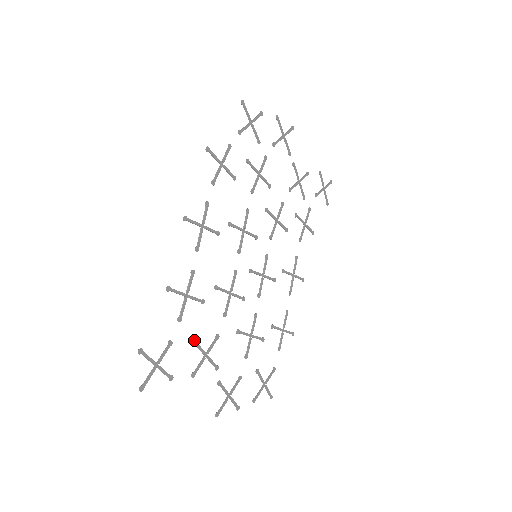
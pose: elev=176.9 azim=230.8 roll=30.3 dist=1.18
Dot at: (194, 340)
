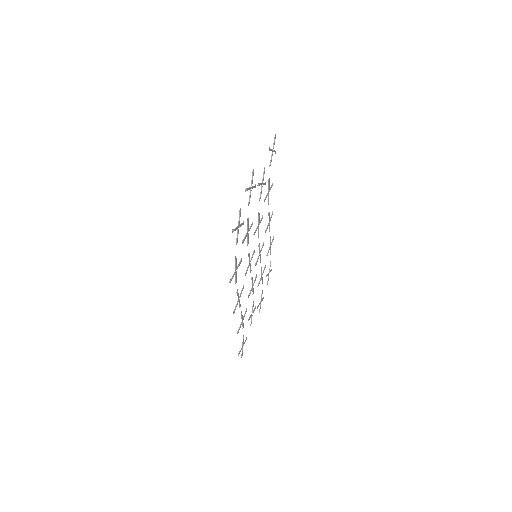
Dot at: (248, 320)
